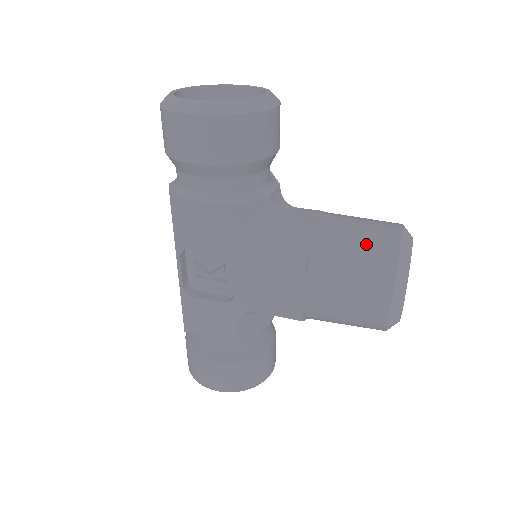
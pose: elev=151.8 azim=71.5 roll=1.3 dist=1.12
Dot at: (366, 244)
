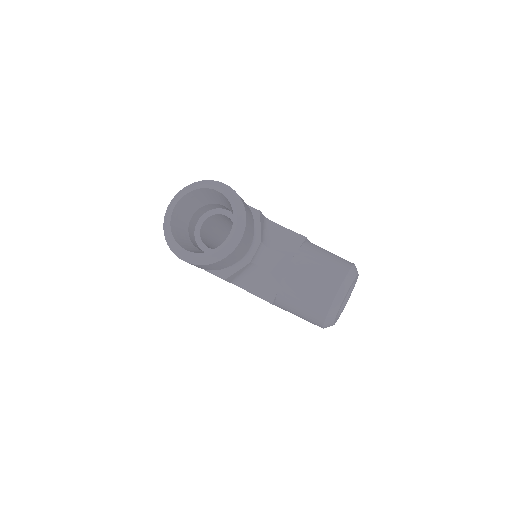
Dot at: (309, 302)
